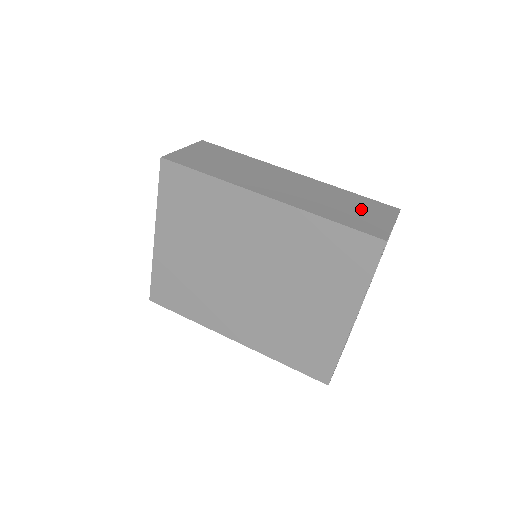
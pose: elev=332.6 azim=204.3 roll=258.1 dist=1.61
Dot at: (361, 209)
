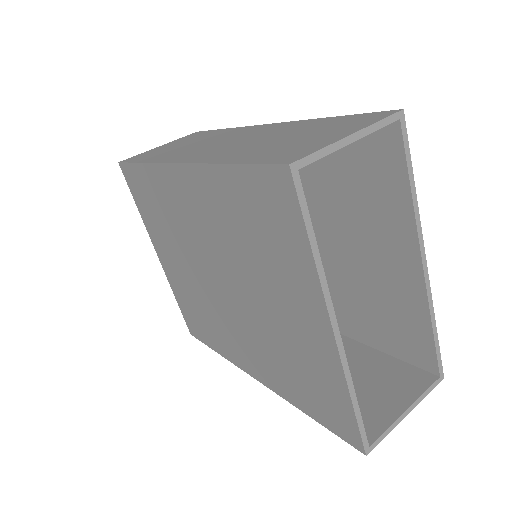
Dot at: (312, 133)
